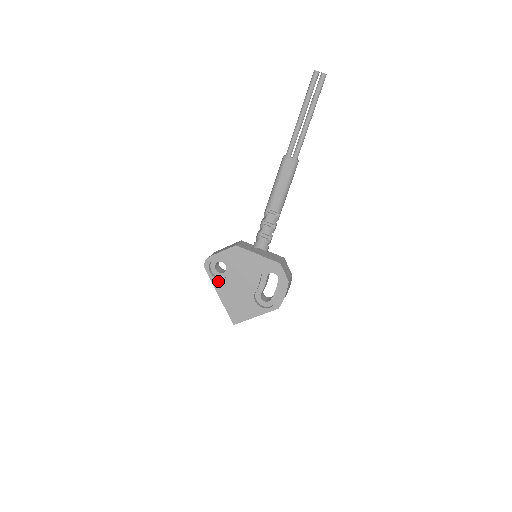
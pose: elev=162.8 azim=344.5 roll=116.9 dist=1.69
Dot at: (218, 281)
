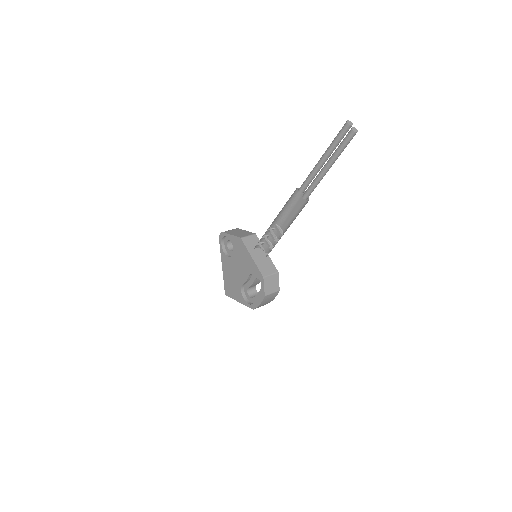
Dot at: (224, 255)
